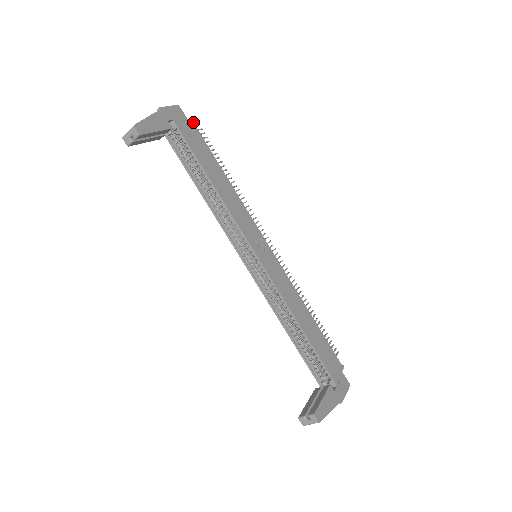
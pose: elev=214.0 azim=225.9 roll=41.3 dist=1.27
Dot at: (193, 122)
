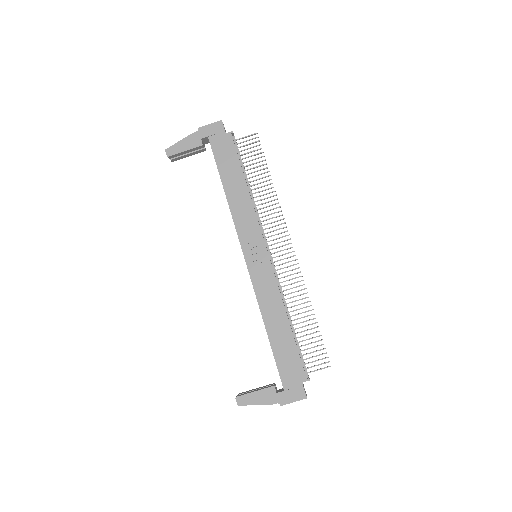
Dot at: (231, 134)
